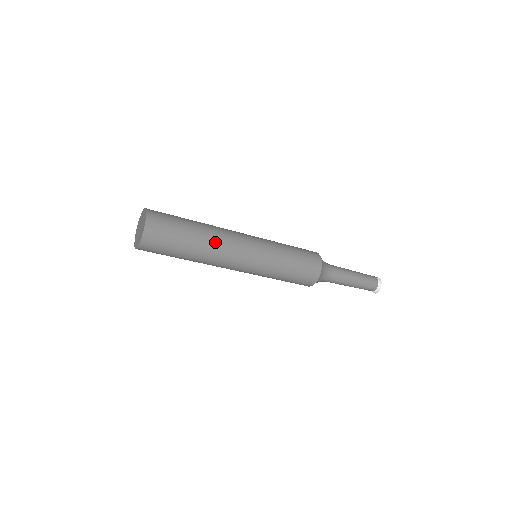
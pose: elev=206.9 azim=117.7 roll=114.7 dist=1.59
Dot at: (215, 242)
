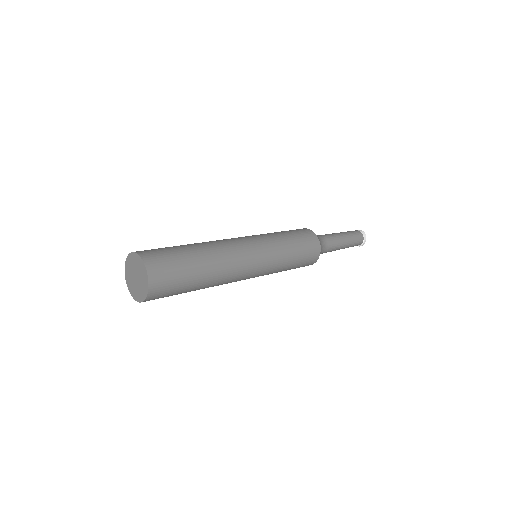
Dot at: (222, 262)
